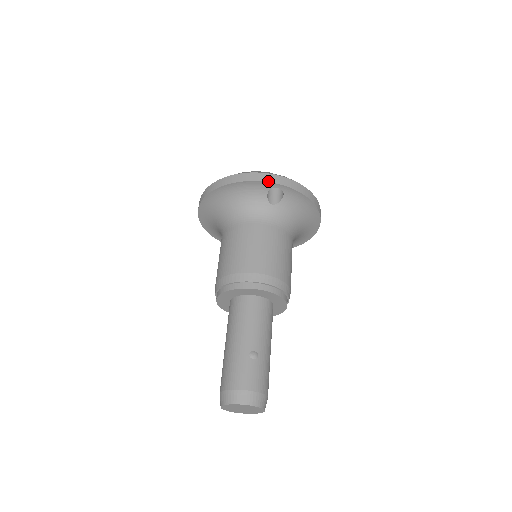
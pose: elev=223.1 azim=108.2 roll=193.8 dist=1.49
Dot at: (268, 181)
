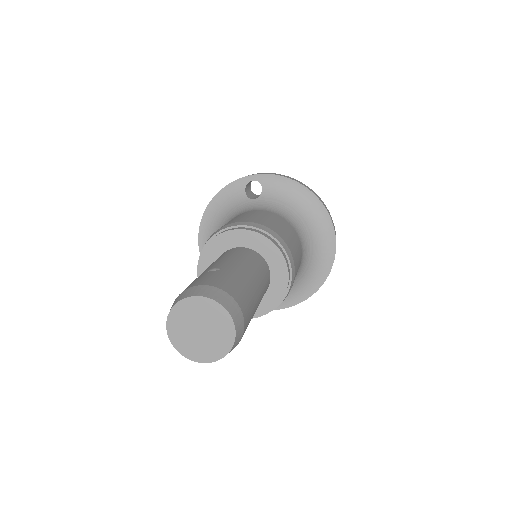
Dot at: (239, 178)
